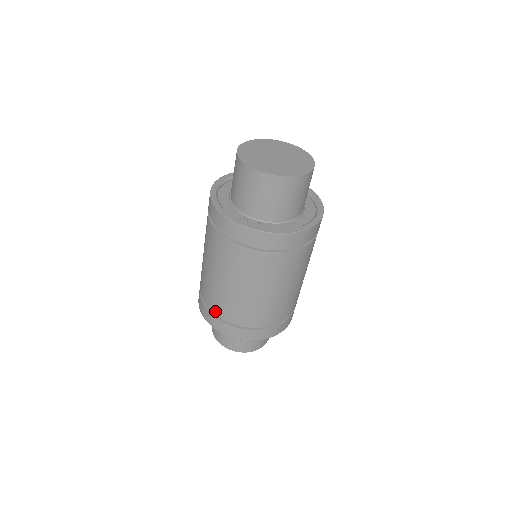
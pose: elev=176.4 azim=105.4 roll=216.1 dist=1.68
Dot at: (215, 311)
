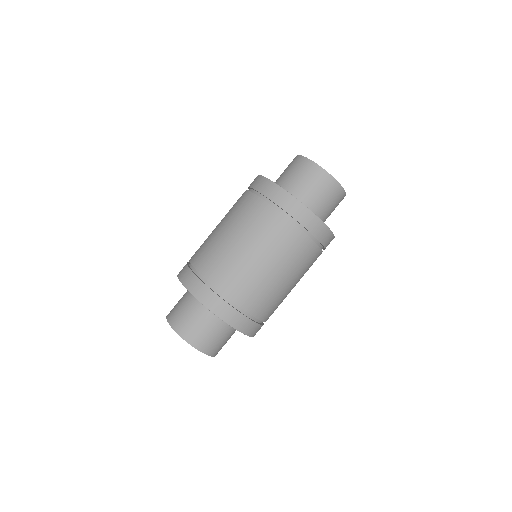
Dot at: (233, 297)
